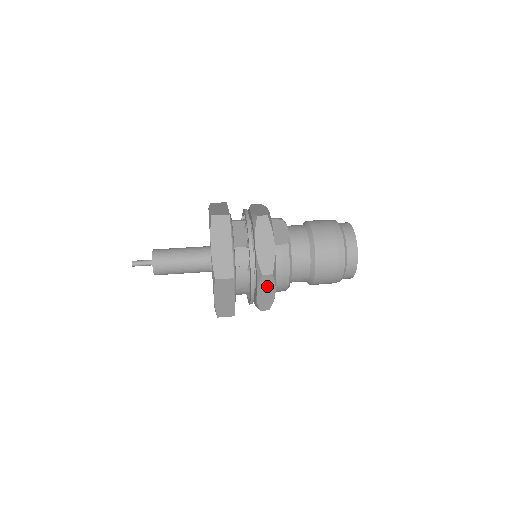
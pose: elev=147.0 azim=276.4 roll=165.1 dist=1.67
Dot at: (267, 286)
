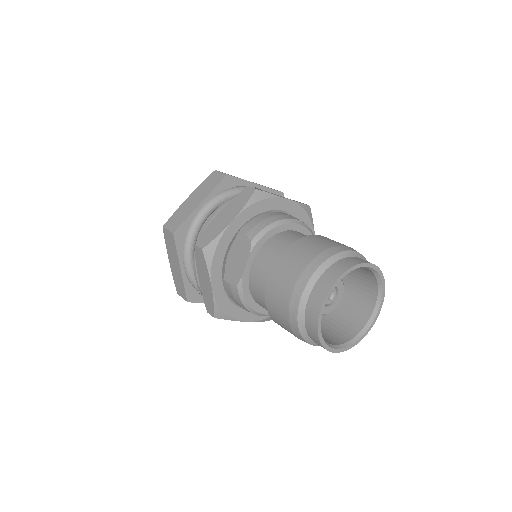
Dot at: occluded
